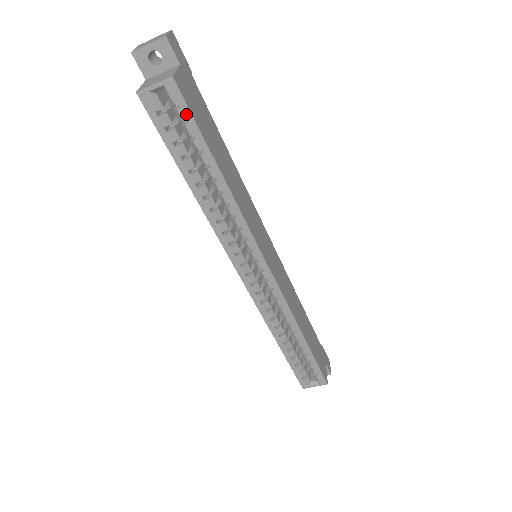
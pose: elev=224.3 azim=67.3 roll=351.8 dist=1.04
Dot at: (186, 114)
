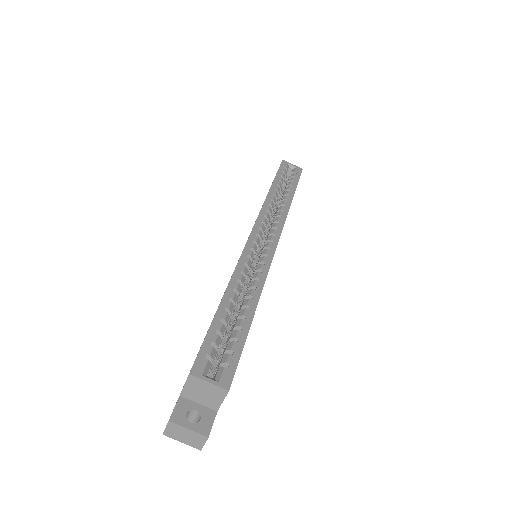
Dot at: (297, 176)
